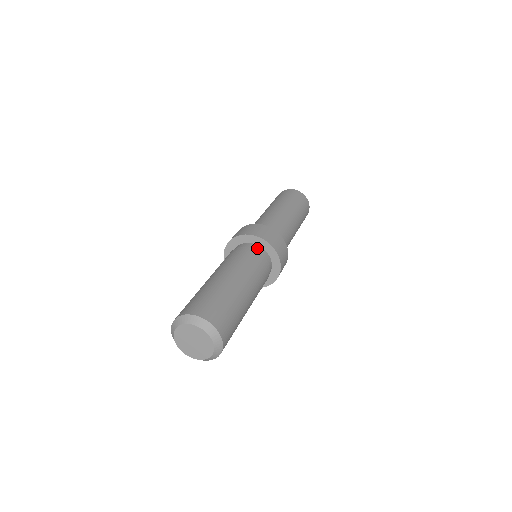
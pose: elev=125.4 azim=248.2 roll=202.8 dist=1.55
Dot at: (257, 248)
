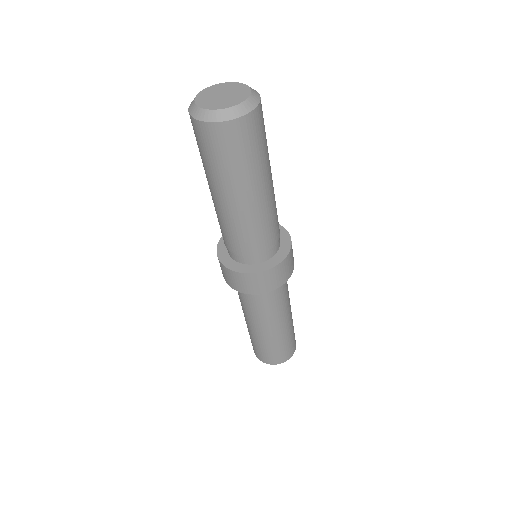
Dot at: occluded
